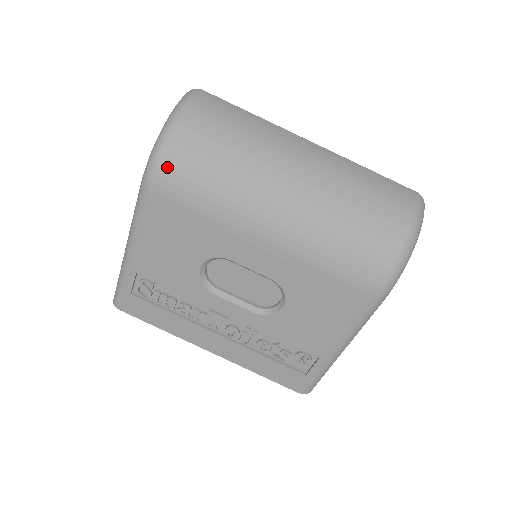
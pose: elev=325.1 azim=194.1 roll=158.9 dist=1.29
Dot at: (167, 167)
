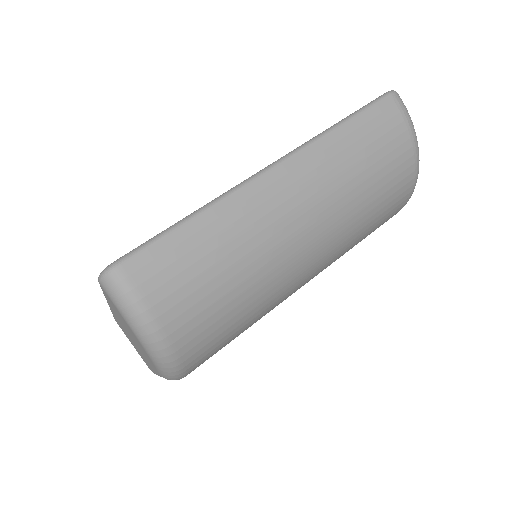
Dot at: (194, 362)
